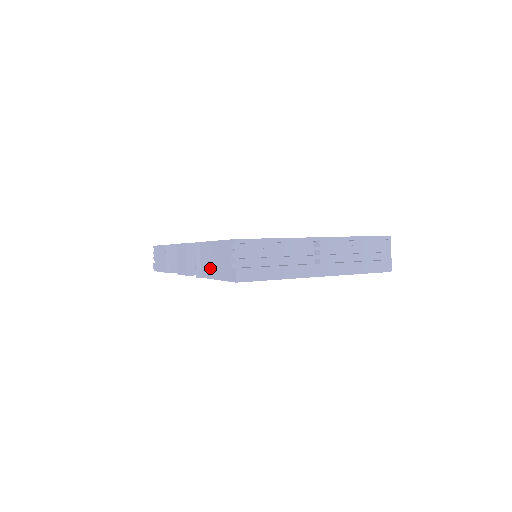
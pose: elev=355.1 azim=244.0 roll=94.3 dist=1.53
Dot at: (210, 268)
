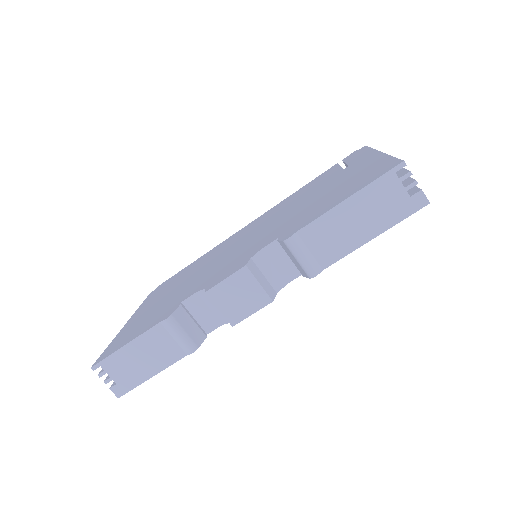
Dot at: (348, 239)
